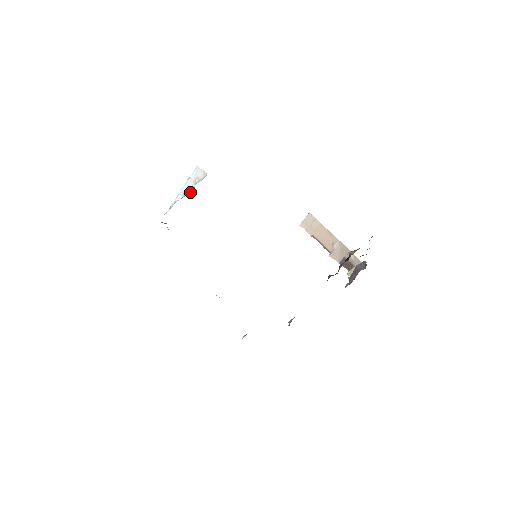
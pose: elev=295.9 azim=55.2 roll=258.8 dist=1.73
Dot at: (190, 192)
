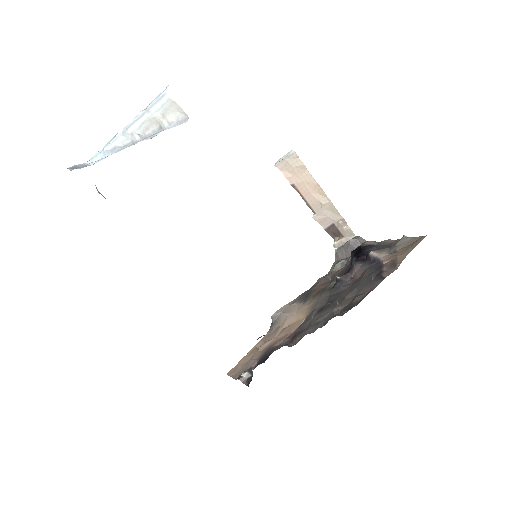
Dot at: (147, 138)
